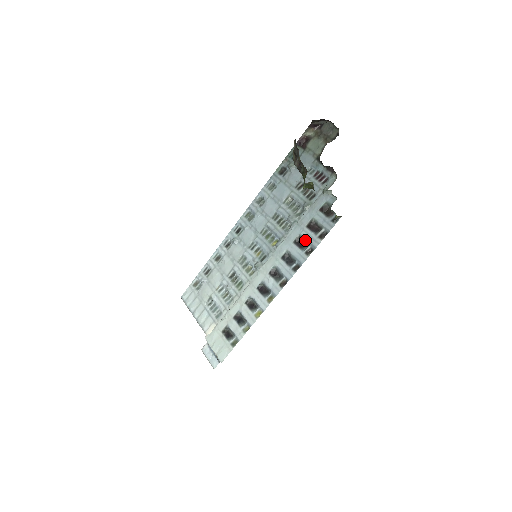
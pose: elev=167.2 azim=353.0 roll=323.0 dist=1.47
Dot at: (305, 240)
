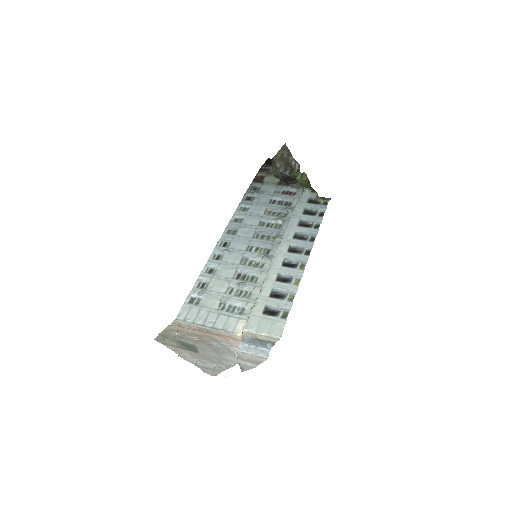
Dot at: (307, 222)
